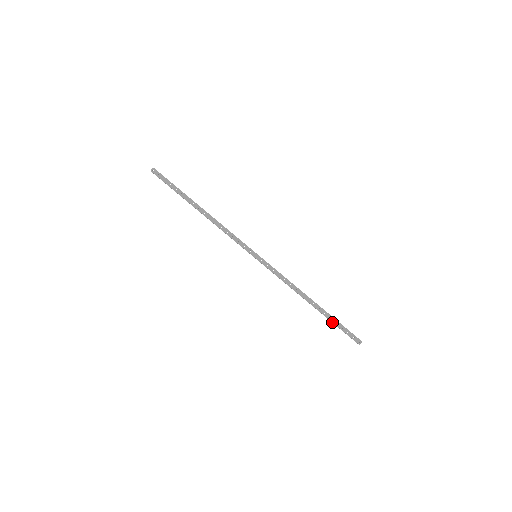
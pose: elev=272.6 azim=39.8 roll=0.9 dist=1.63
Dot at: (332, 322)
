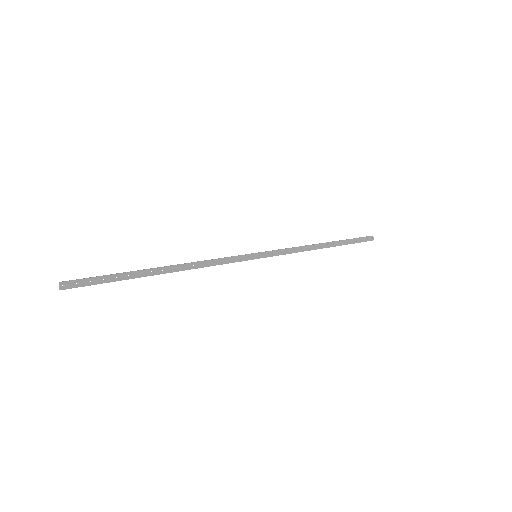
Dot at: occluded
